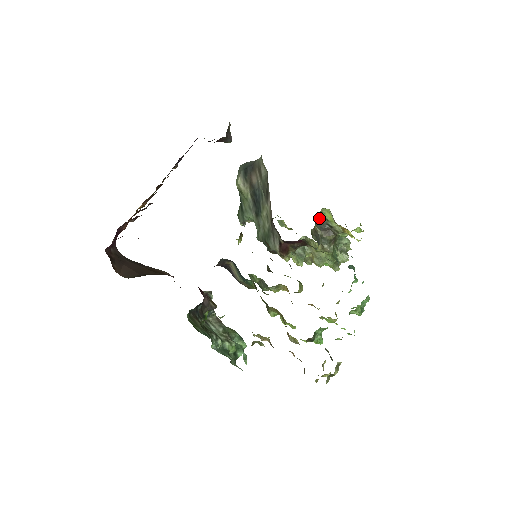
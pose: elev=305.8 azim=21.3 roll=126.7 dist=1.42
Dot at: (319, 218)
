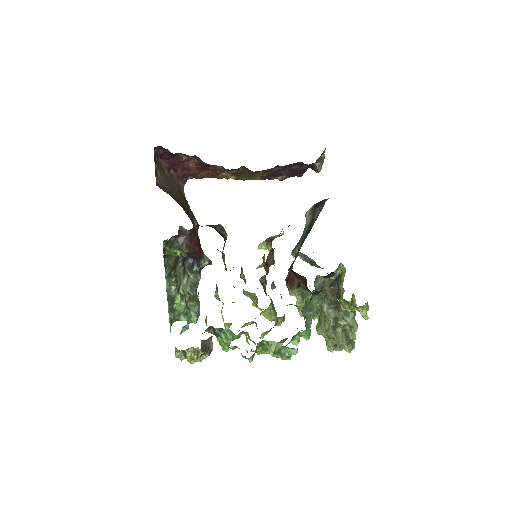
Dot at: (338, 276)
